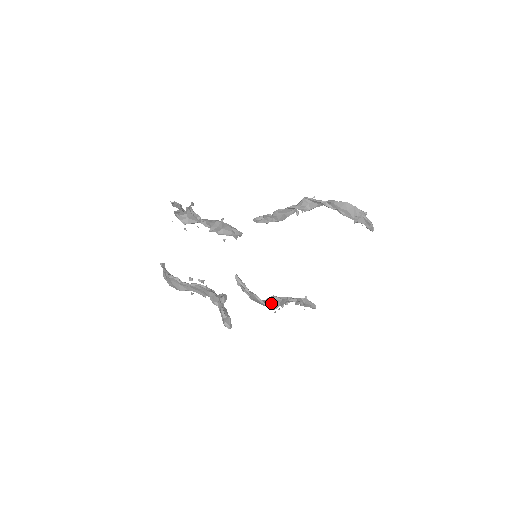
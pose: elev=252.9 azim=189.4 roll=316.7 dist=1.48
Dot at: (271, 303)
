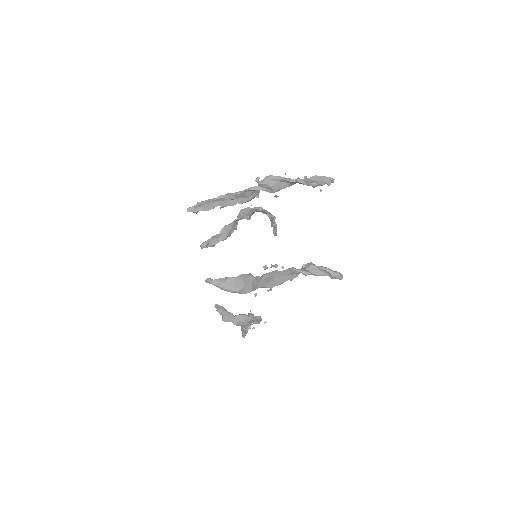
Dot at: occluded
